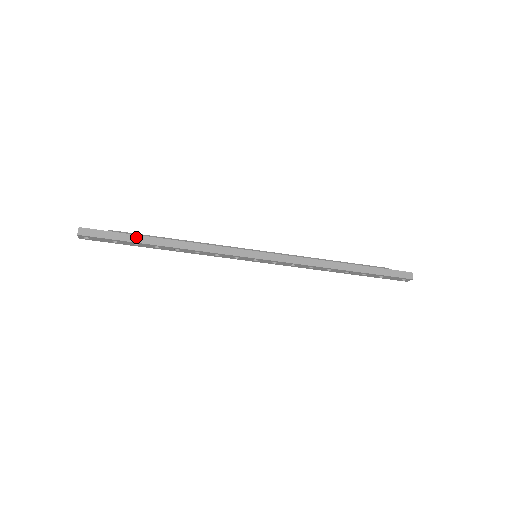
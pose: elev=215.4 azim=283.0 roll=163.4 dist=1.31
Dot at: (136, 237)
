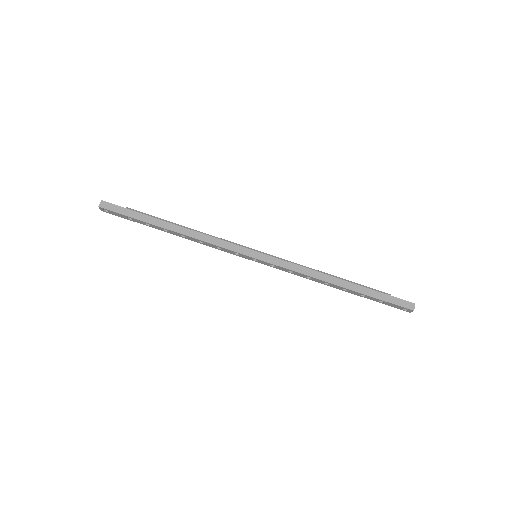
Dot at: (148, 218)
